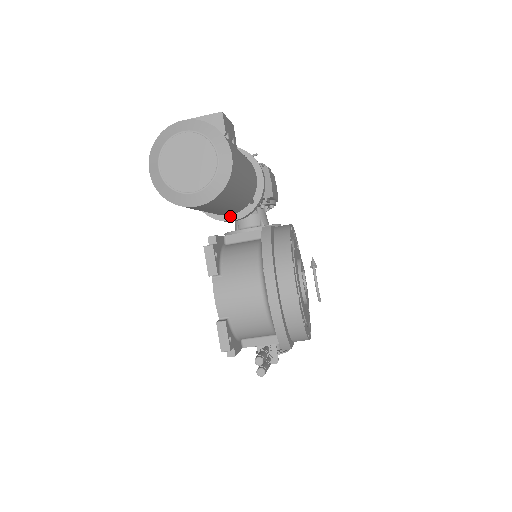
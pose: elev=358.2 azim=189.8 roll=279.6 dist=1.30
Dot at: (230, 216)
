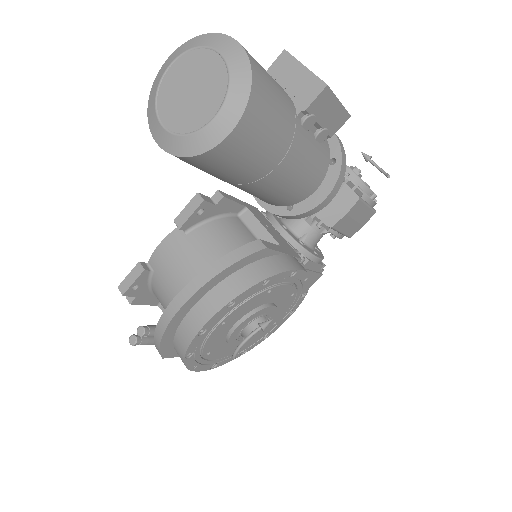
Dot at: occluded
